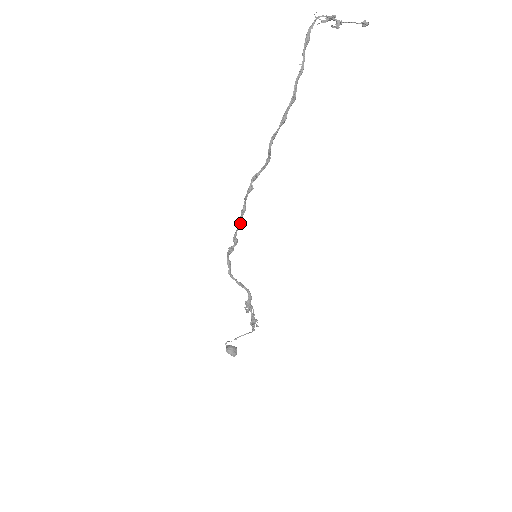
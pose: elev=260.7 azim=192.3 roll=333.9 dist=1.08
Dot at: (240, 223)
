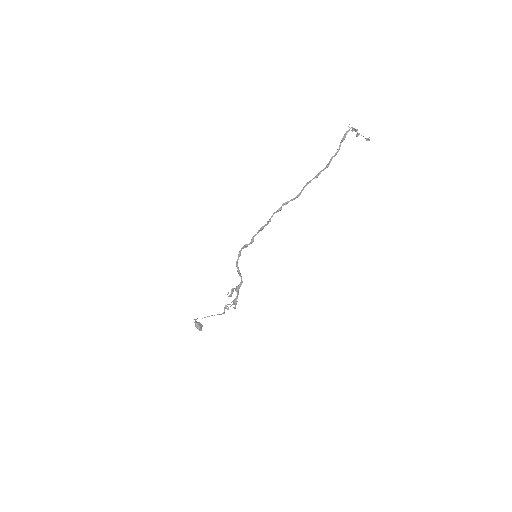
Dot at: (262, 229)
